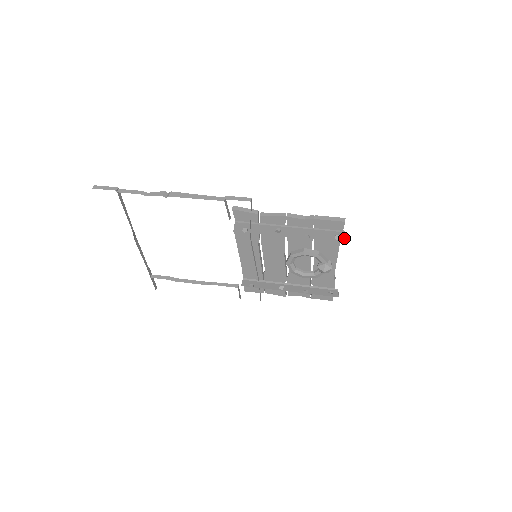
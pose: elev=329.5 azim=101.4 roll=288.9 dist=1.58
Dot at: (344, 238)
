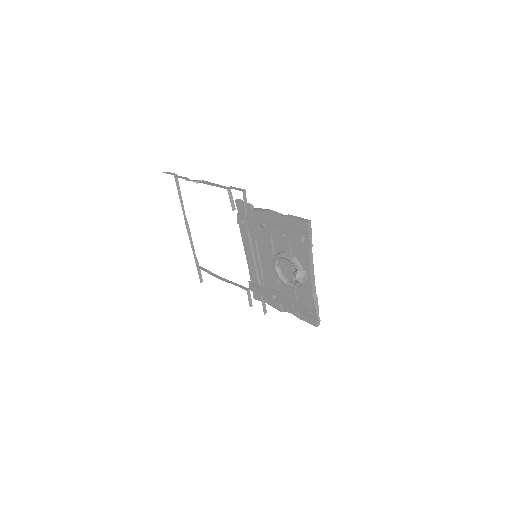
Dot at: (309, 242)
